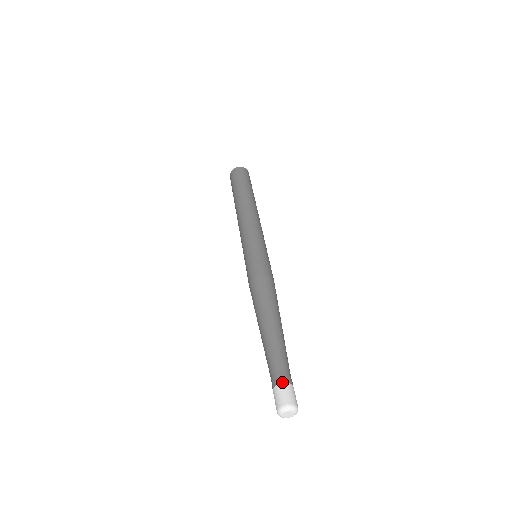
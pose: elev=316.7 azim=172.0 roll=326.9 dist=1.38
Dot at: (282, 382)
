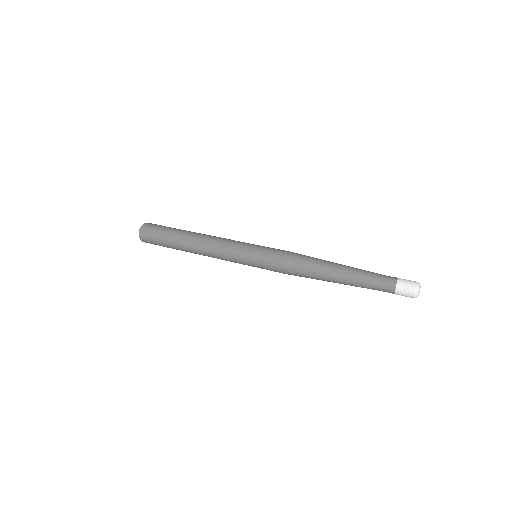
Dot at: (398, 278)
